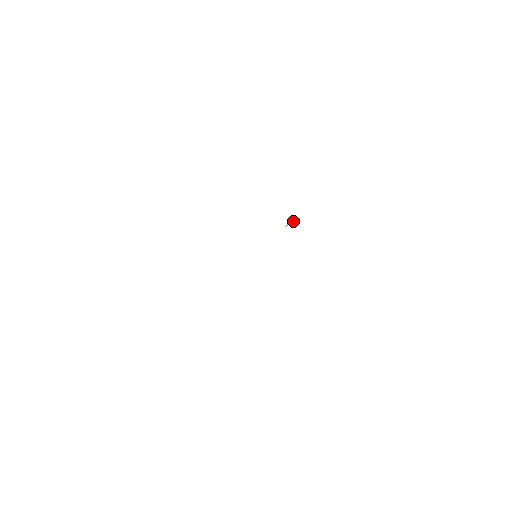
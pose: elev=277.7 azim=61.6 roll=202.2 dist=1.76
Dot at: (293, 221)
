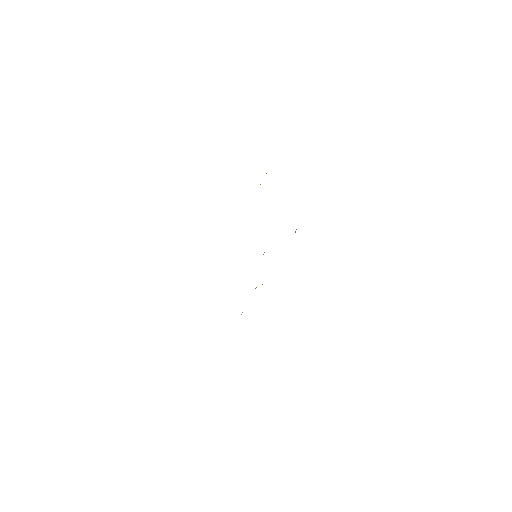
Dot at: occluded
